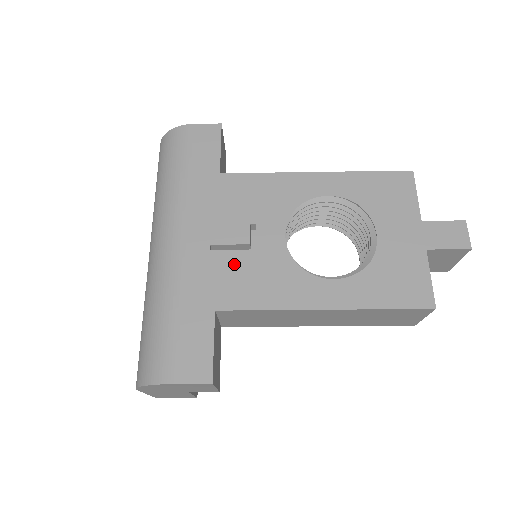
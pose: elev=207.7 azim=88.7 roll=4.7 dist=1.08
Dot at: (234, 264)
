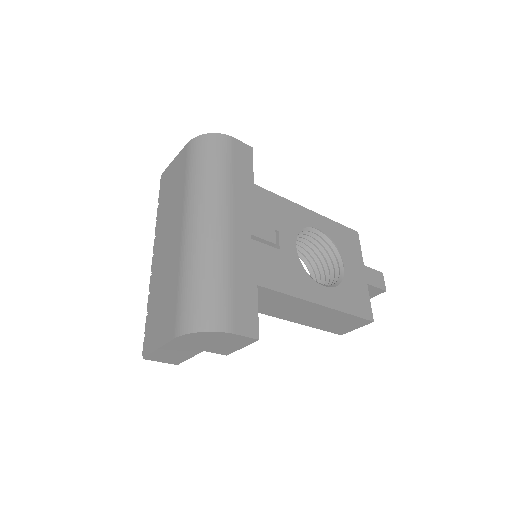
Dot at: (267, 255)
